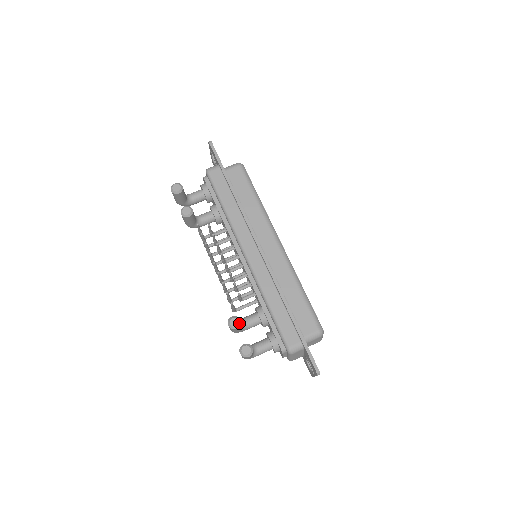
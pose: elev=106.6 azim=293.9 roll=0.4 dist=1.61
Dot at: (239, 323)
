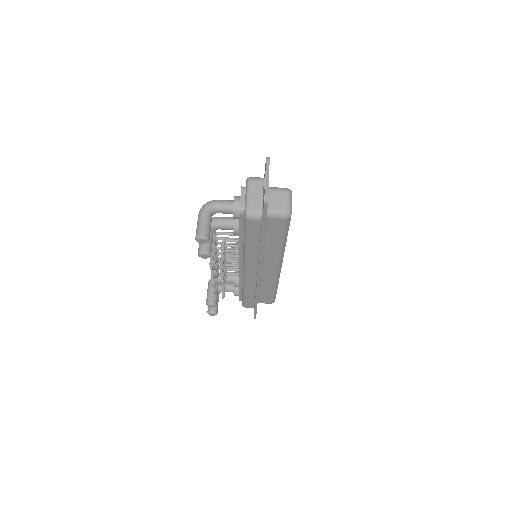
Dot at: occluded
